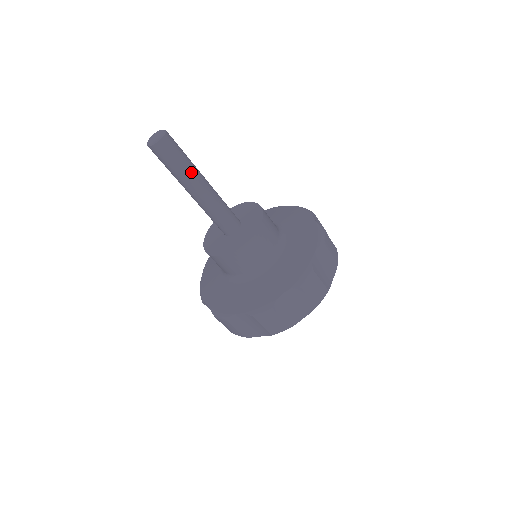
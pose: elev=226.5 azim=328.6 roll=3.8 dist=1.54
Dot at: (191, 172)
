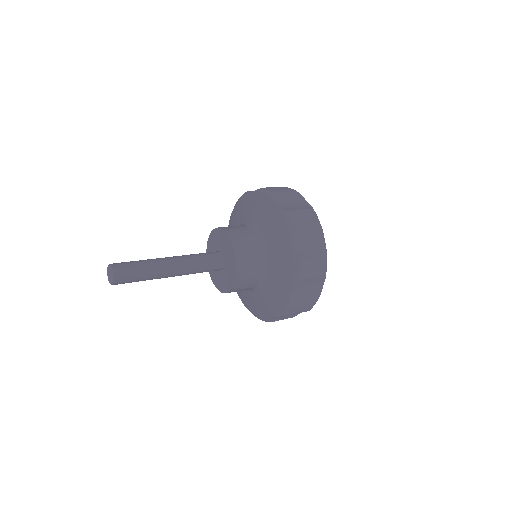
Dot at: (154, 271)
